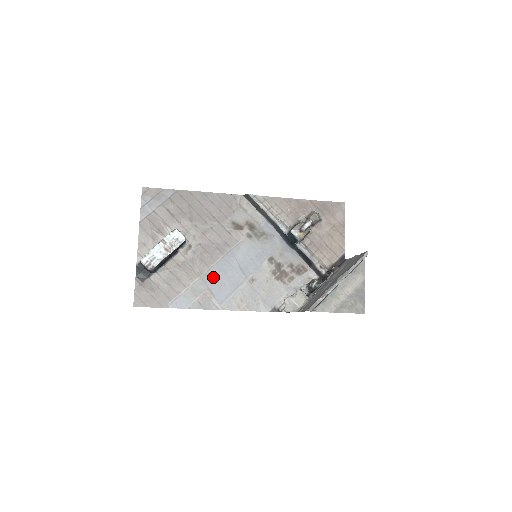
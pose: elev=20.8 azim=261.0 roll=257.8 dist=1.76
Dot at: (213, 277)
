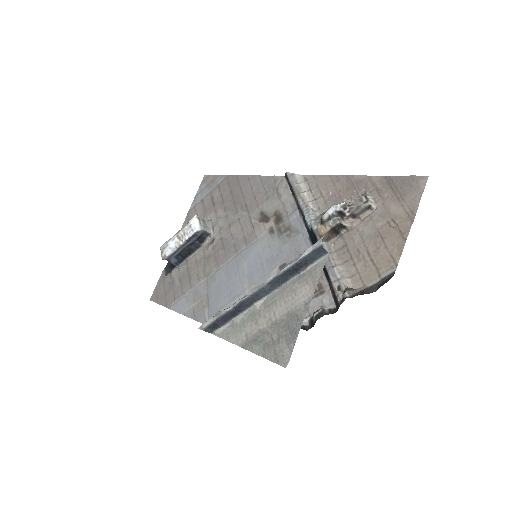
Dot at: (217, 281)
